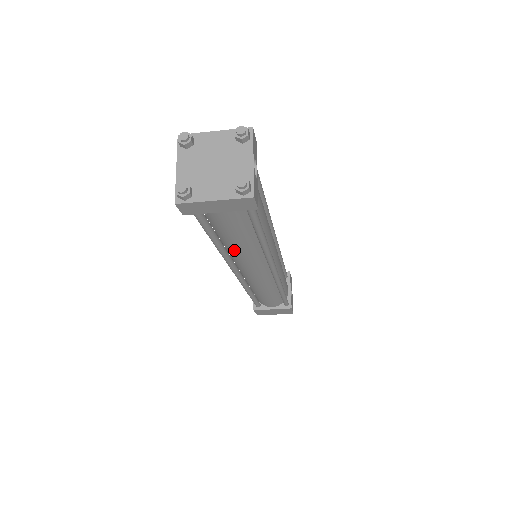
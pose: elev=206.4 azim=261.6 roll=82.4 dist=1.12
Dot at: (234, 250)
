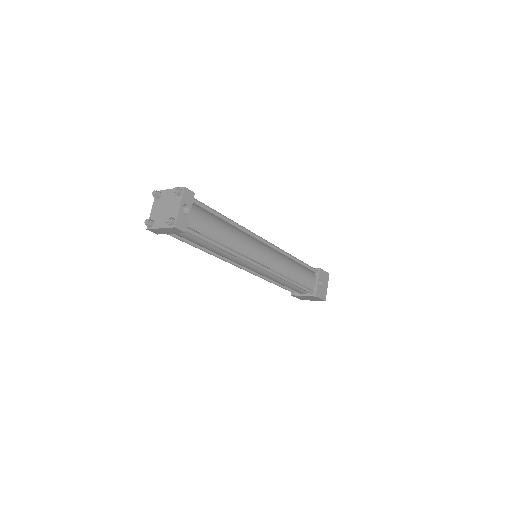
Dot at: occluded
